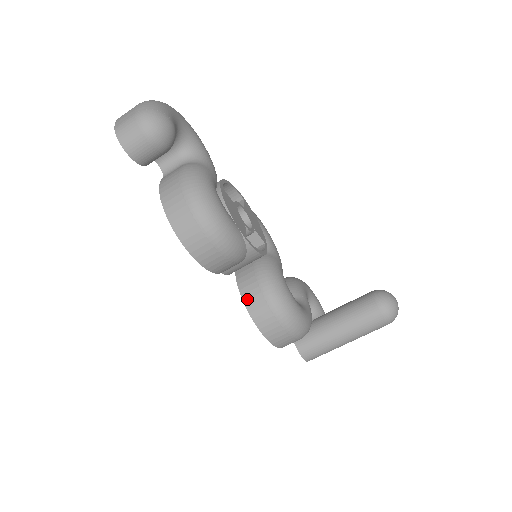
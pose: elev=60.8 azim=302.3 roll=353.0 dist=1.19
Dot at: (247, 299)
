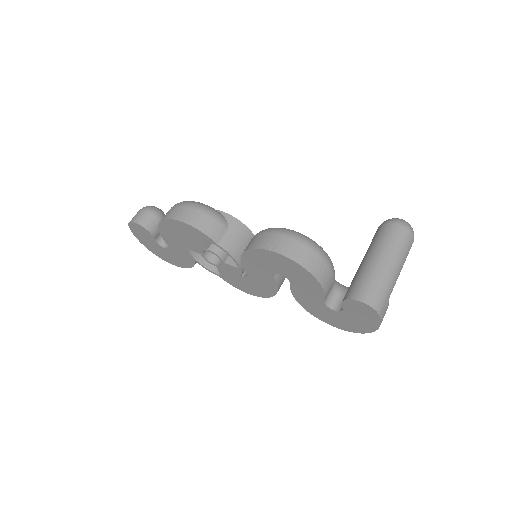
Dot at: (246, 248)
